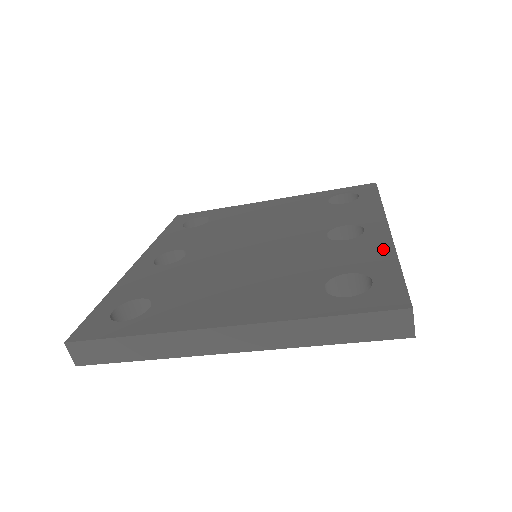
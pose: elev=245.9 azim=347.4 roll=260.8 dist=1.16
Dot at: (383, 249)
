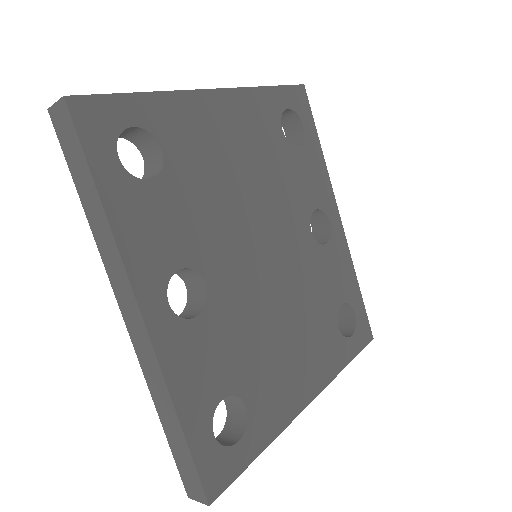
Dot at: (348, 263)
